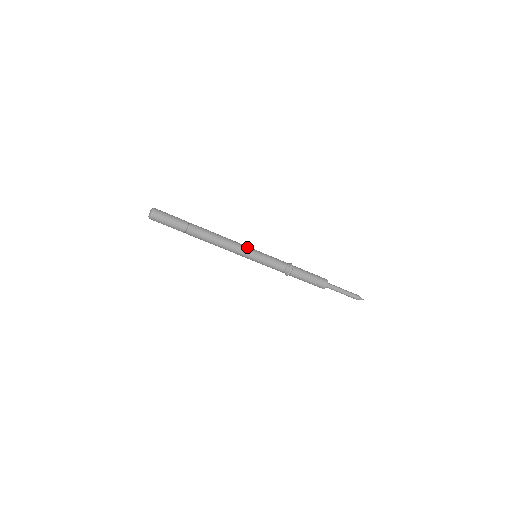
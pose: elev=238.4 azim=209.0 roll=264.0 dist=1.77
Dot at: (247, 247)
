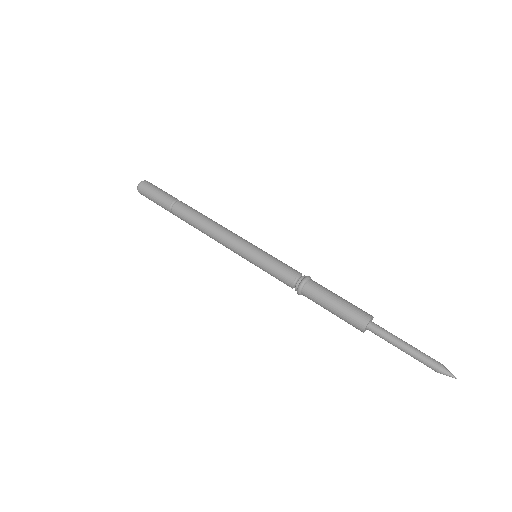
Dot at: occluded
